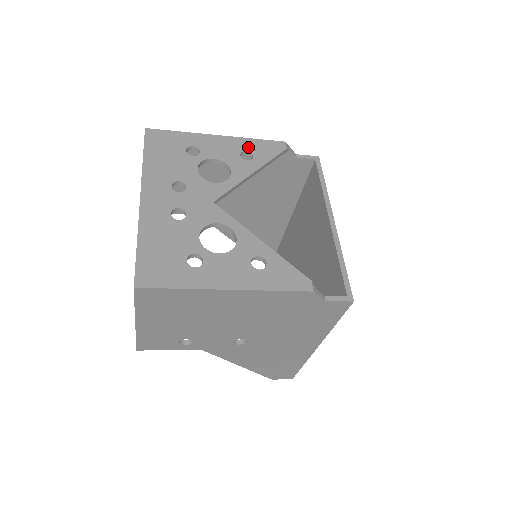
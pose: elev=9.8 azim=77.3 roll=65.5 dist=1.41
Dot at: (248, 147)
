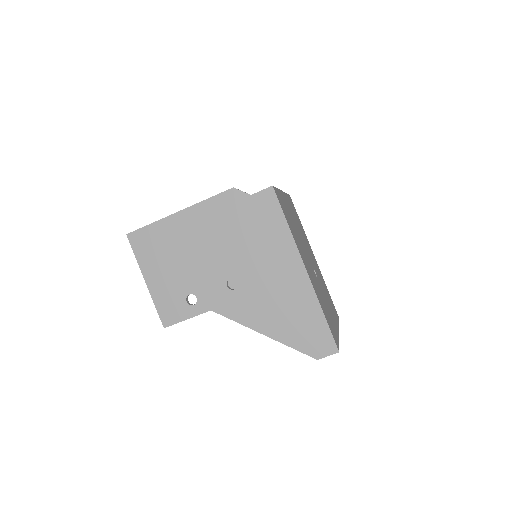
Dot at: occluded
